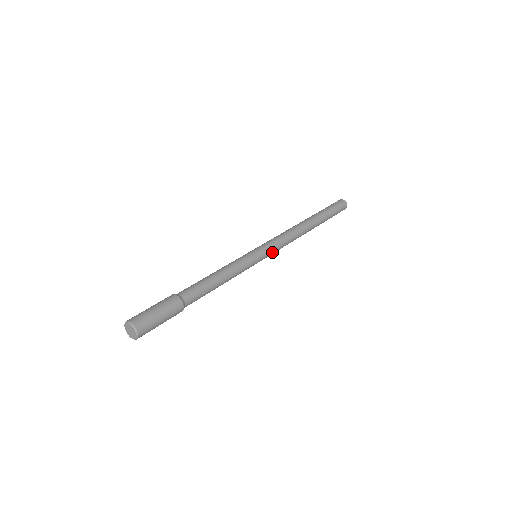
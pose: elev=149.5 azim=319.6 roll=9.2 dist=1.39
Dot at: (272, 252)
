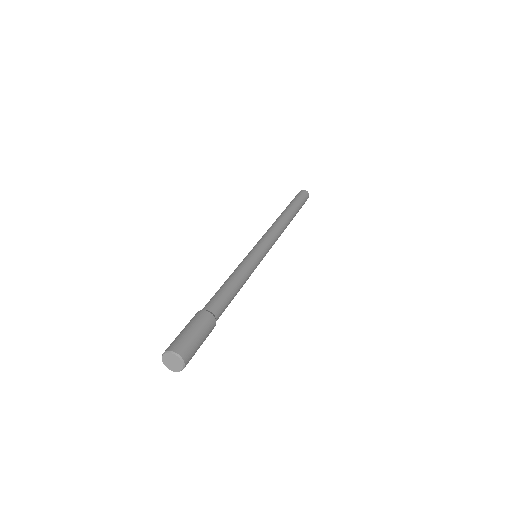
Dot at: occluded
